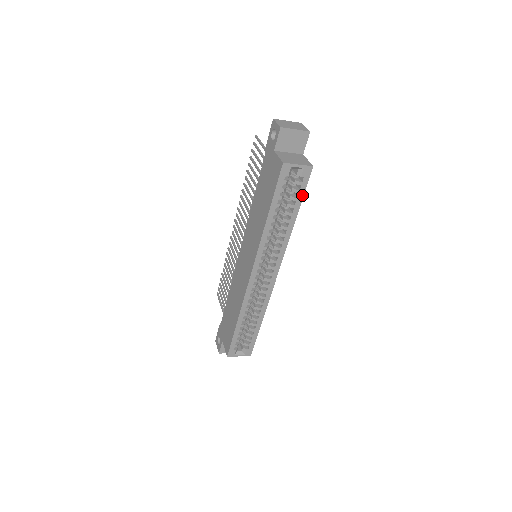
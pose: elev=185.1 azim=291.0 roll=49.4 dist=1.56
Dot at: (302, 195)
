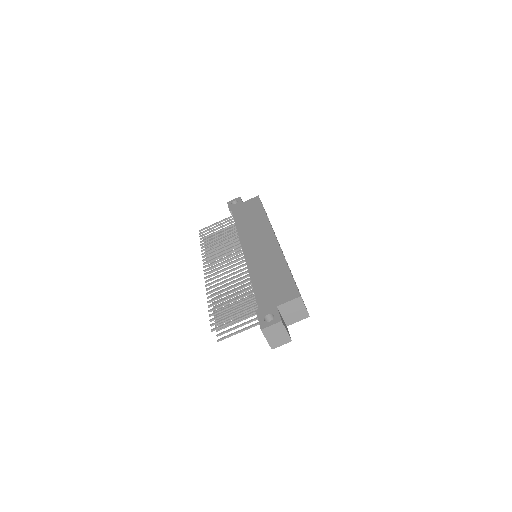
Dot at: occluded
